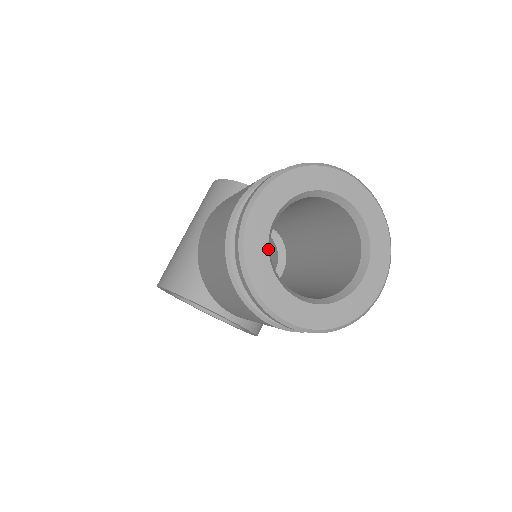
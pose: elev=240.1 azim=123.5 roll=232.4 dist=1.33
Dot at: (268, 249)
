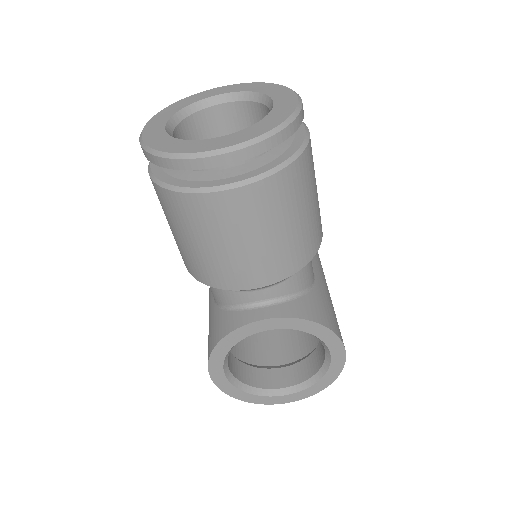
Dot at: (170, 136)
